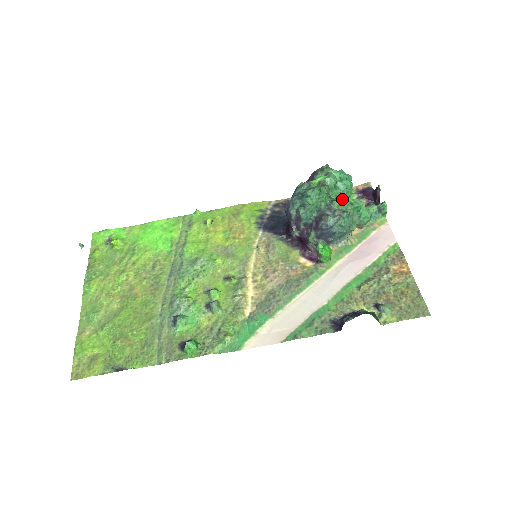
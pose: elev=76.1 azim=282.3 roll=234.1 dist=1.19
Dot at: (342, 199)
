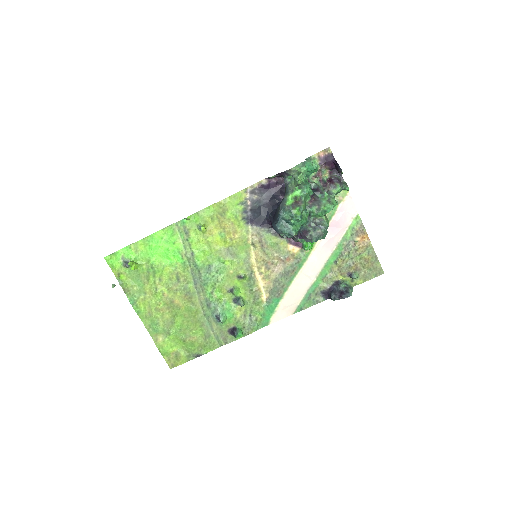
Dot at: (318, 212)
